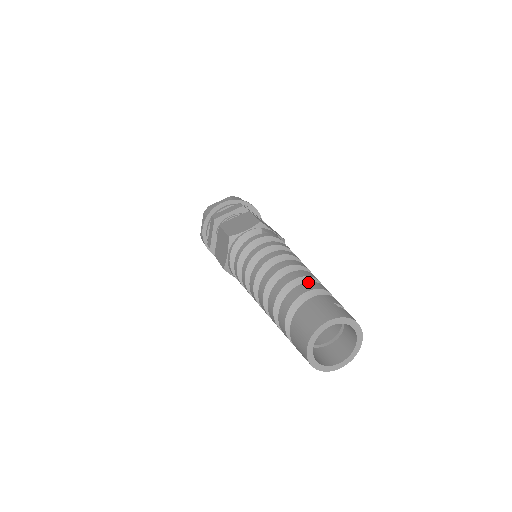
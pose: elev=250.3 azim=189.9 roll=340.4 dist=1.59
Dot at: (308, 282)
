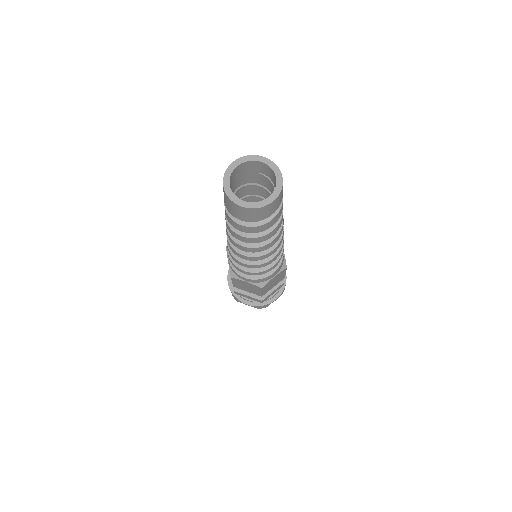
Dot at: occluded
